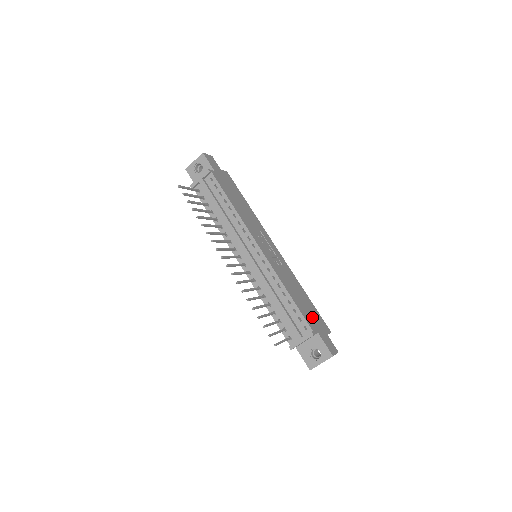
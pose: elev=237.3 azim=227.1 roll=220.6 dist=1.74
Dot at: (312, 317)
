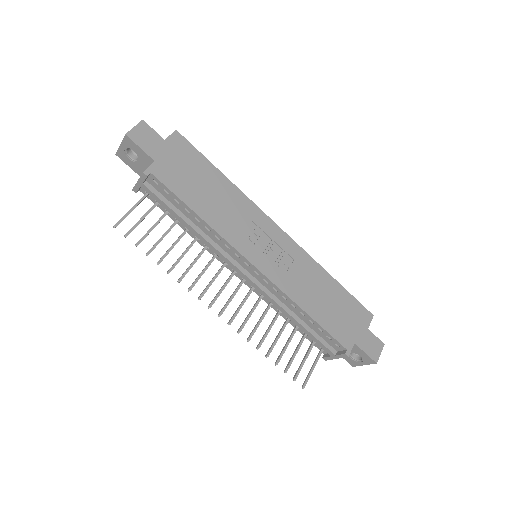
Dot at: (345, 321)
